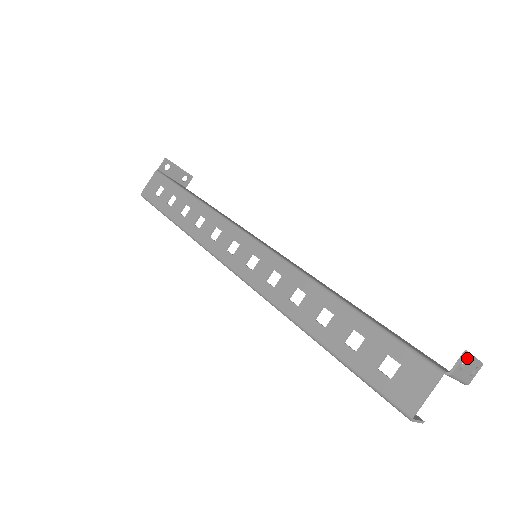
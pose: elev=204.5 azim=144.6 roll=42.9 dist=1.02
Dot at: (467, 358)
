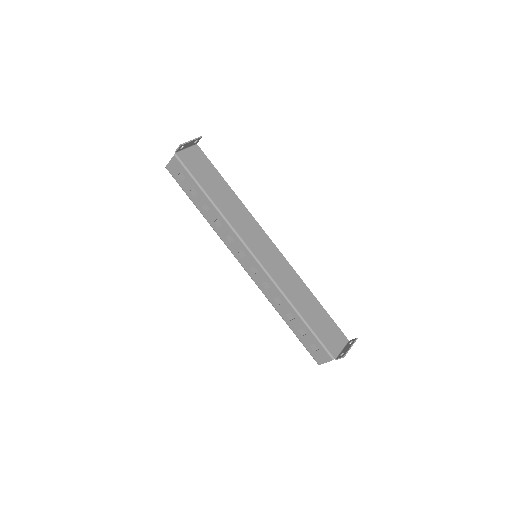
Dot at: (345, 355)
